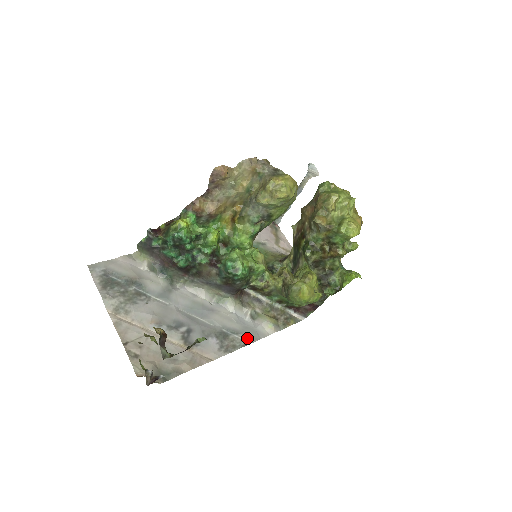
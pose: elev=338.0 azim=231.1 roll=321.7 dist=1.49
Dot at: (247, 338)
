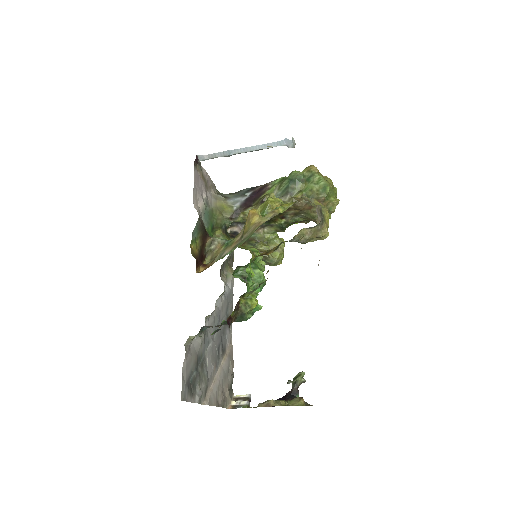
Dot at: (231, 303)
